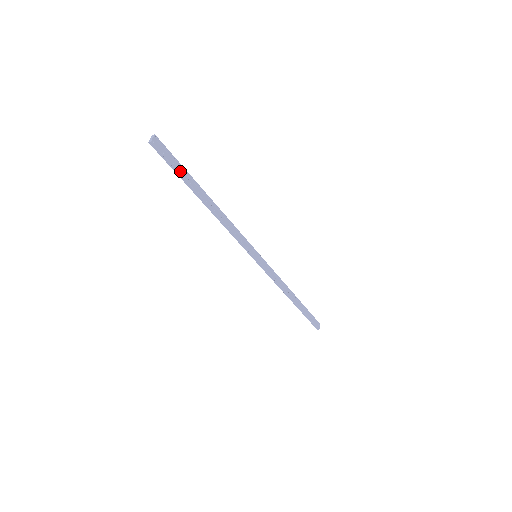
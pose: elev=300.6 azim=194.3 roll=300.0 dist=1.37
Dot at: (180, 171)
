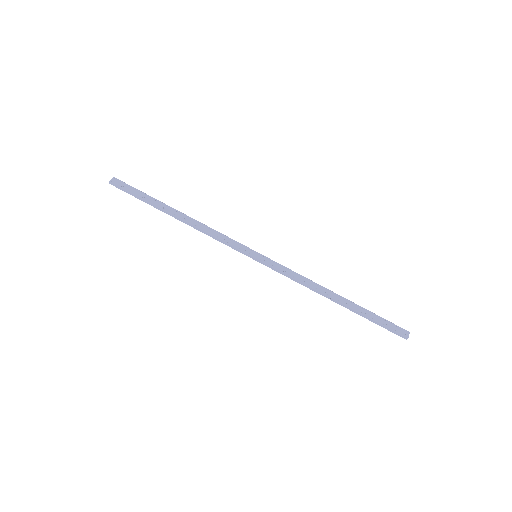
Dot at: (141, 196)
